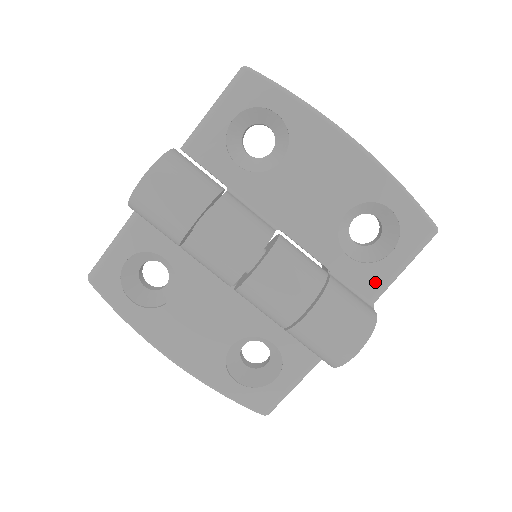
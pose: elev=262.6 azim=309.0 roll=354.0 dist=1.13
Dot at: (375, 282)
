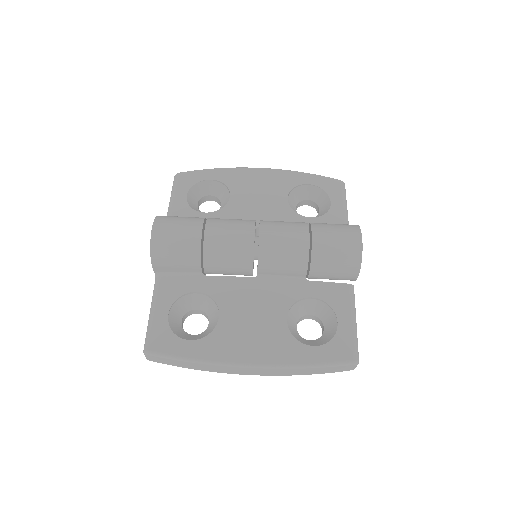
Dot at: (338, 222)
